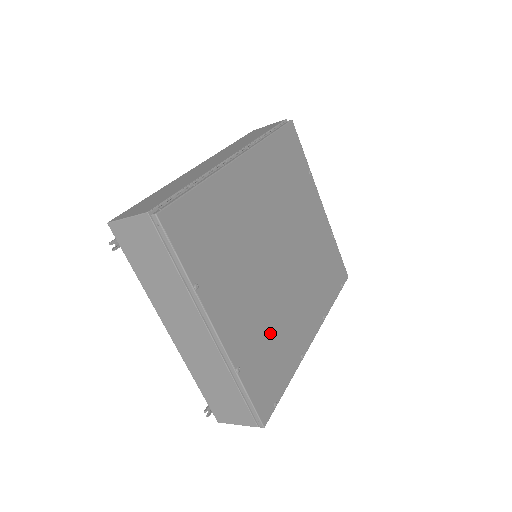
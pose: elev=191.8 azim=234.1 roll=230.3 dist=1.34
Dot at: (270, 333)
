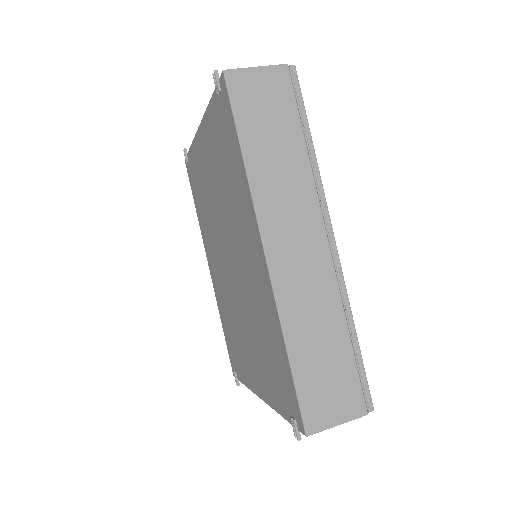
Dot at: occluded
